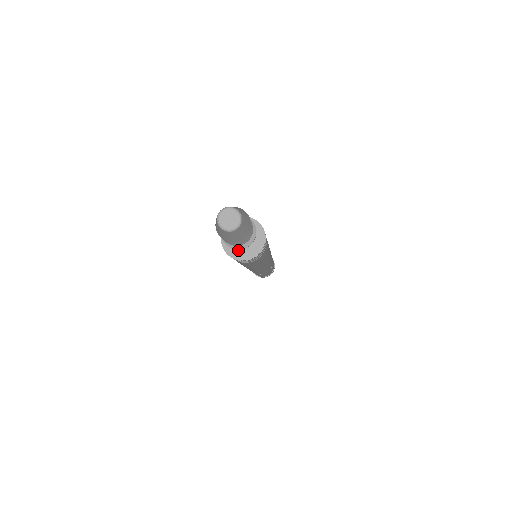
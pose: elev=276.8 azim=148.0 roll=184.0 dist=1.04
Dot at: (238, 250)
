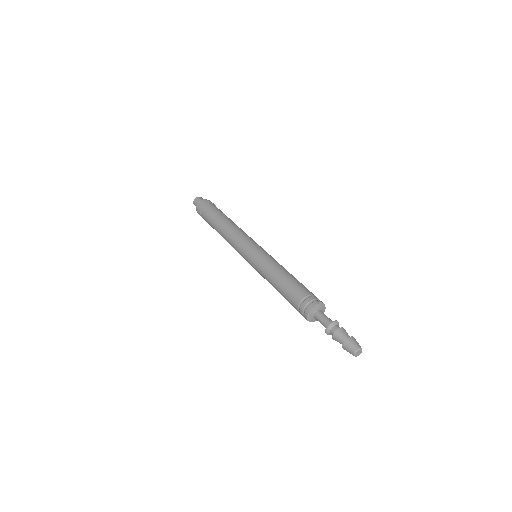
Dot at: (312, 317)
